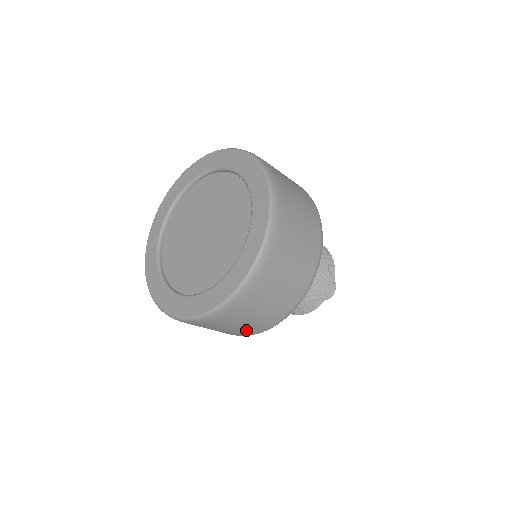
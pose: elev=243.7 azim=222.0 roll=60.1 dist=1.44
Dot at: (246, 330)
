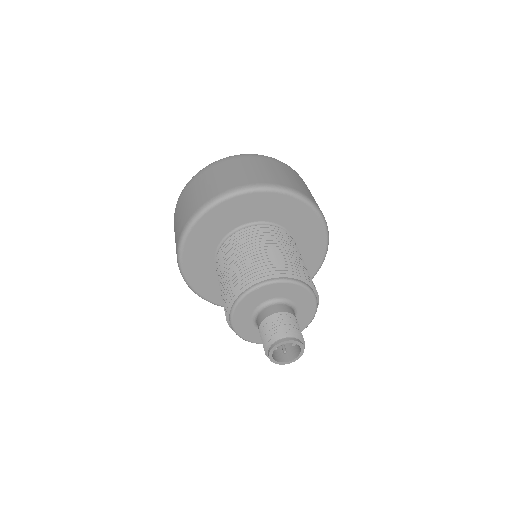
Dot at: (211, 190)
